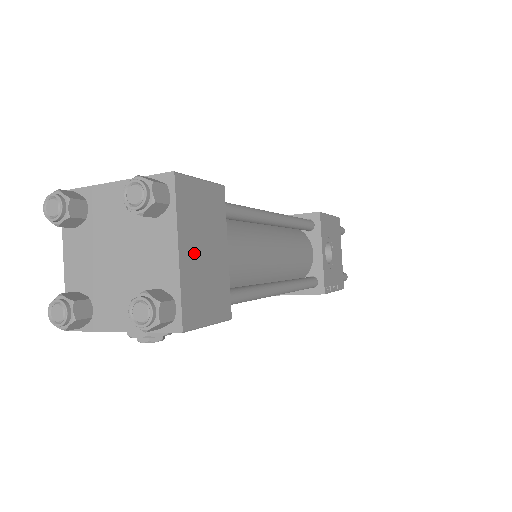
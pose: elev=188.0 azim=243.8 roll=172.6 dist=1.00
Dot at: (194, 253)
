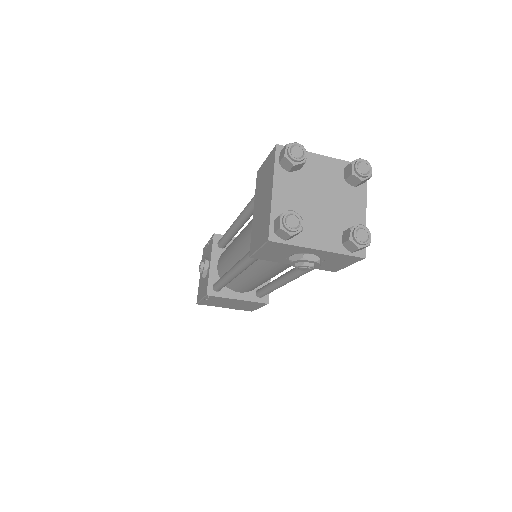
Dot at: occluded
